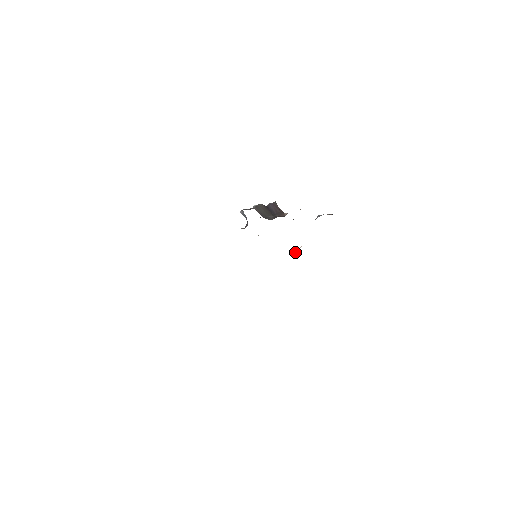
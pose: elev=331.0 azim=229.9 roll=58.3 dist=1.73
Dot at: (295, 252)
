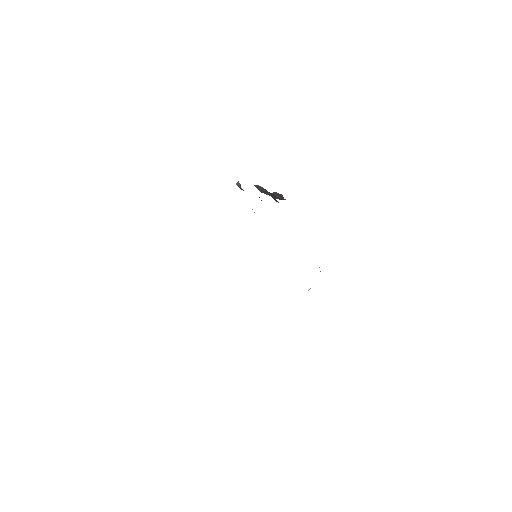
Dot at: occluded
